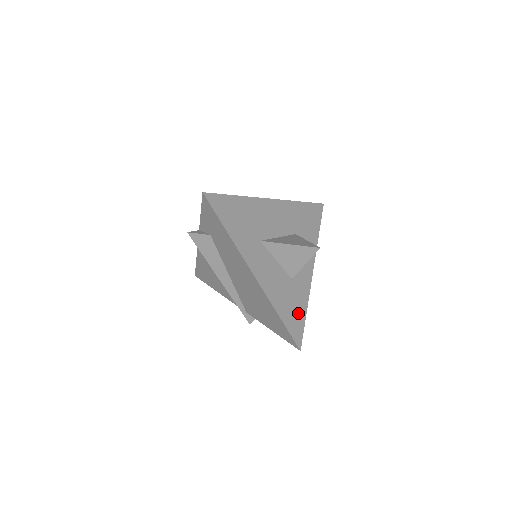
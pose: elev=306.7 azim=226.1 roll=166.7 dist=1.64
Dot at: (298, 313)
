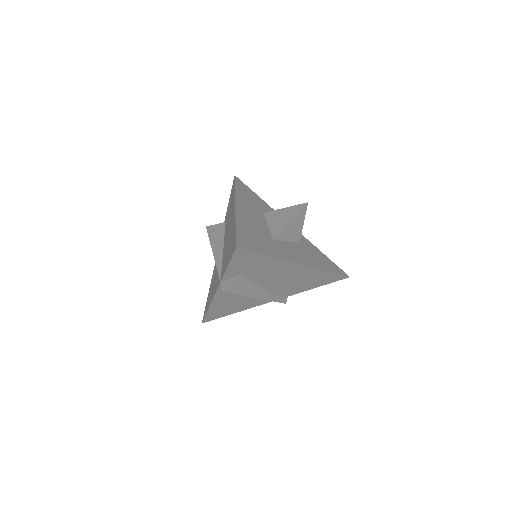
Dot at: (324, 258)
